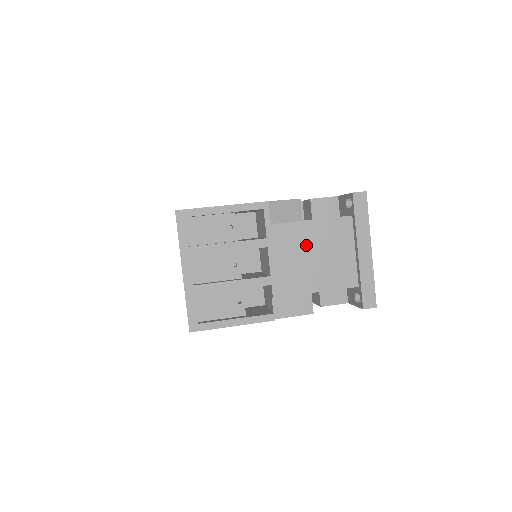
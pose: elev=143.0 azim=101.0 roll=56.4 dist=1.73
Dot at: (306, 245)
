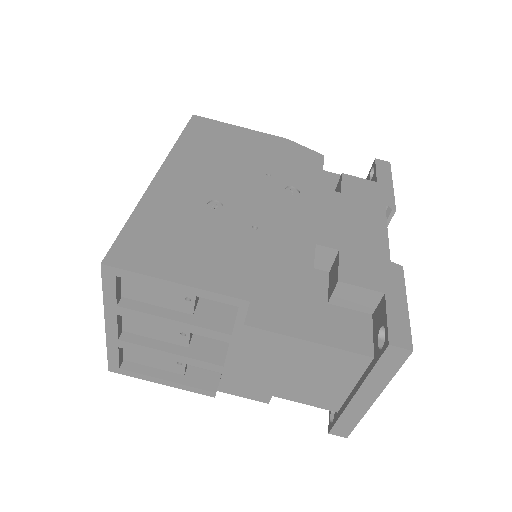
Dot at: (286, 359)
